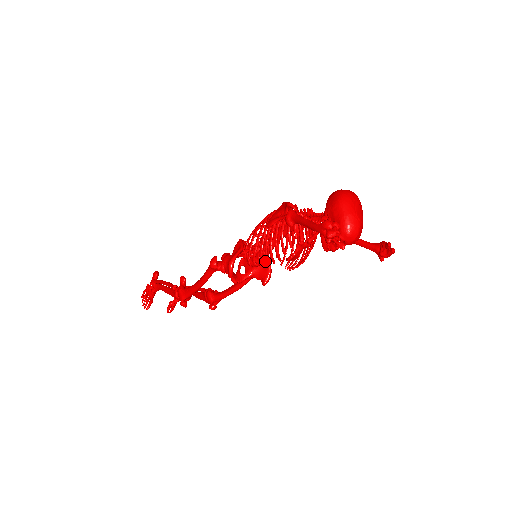
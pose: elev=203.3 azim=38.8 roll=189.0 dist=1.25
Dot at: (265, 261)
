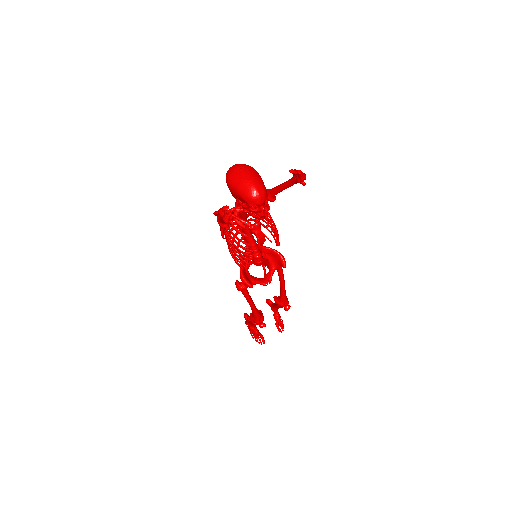
Dot at: (269, 251)
